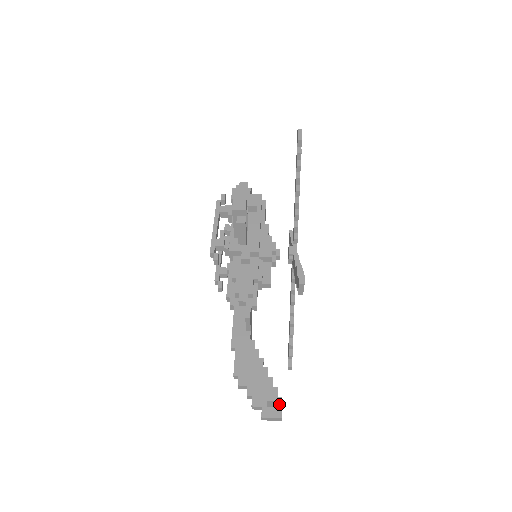
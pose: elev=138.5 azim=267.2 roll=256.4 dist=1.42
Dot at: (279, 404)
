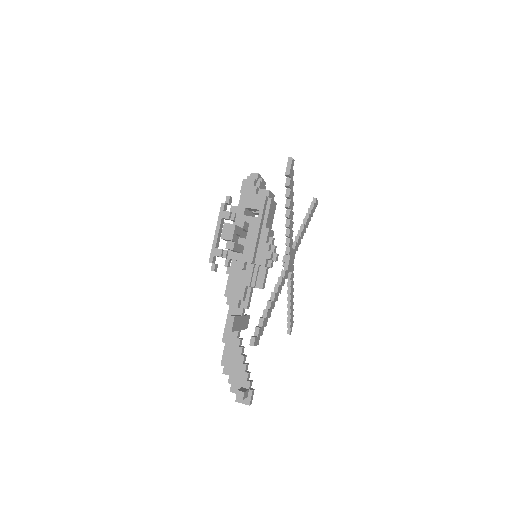
Dot at: (249, 395)
